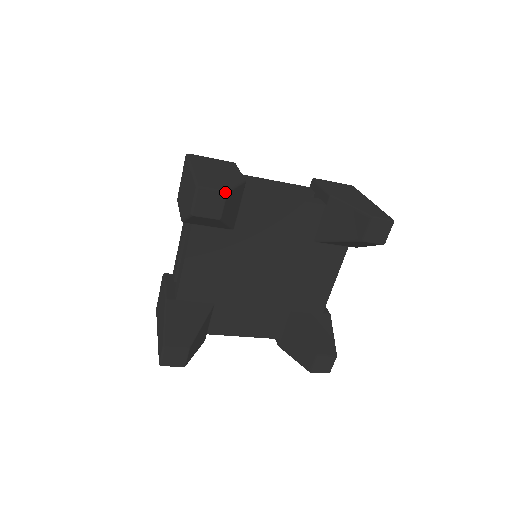
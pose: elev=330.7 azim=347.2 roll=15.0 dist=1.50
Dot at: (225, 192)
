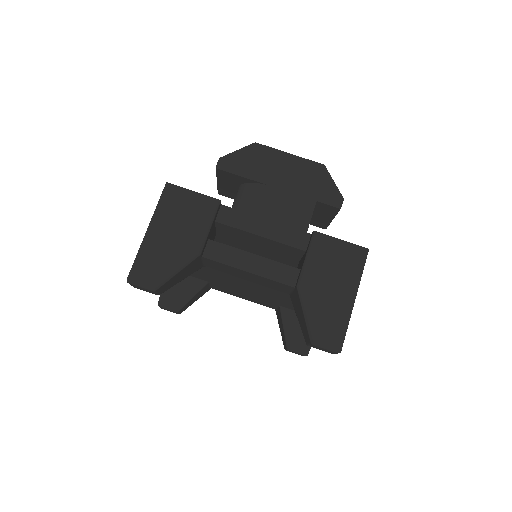
Dot at: (153, 290)
